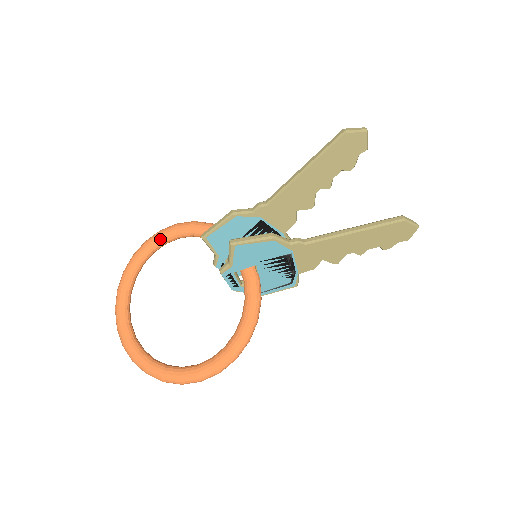
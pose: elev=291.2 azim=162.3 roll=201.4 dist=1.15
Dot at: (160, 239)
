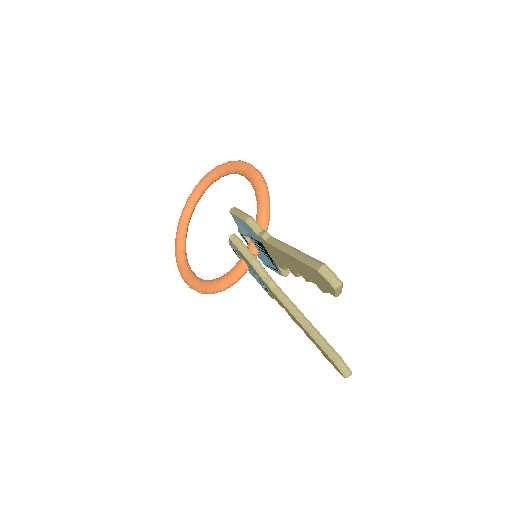
Dot at: (243, 171)
